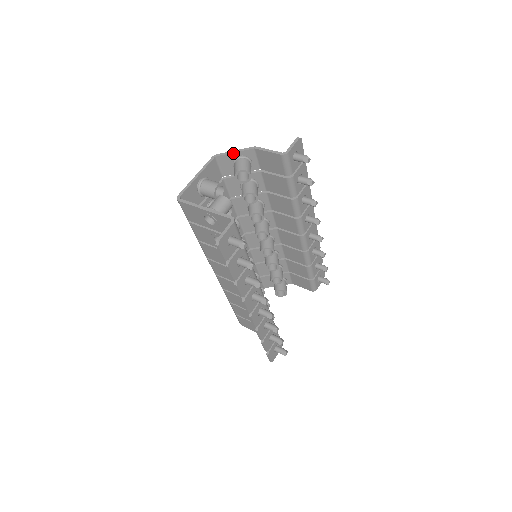
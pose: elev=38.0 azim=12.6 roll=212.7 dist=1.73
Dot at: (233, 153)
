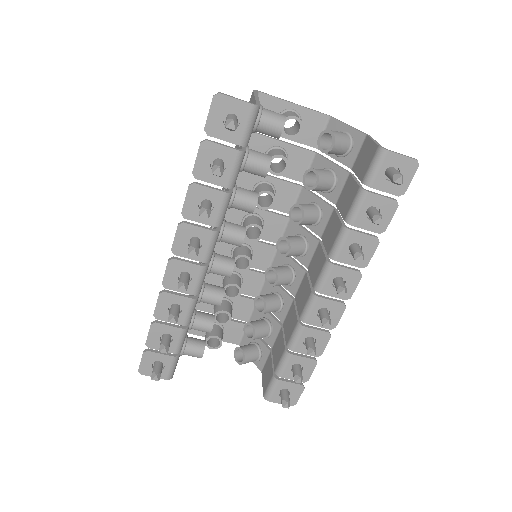
Dot at: (346, 125)
